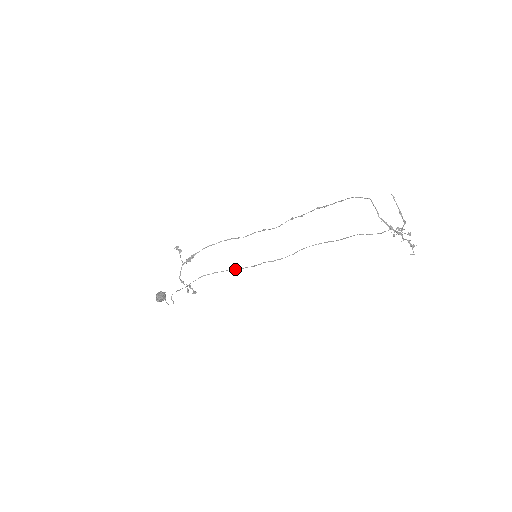
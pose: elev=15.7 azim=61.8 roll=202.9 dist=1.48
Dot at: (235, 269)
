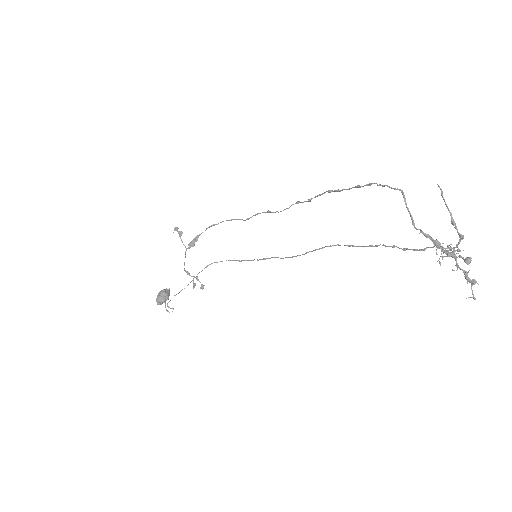
Dot at: (243, 260)
